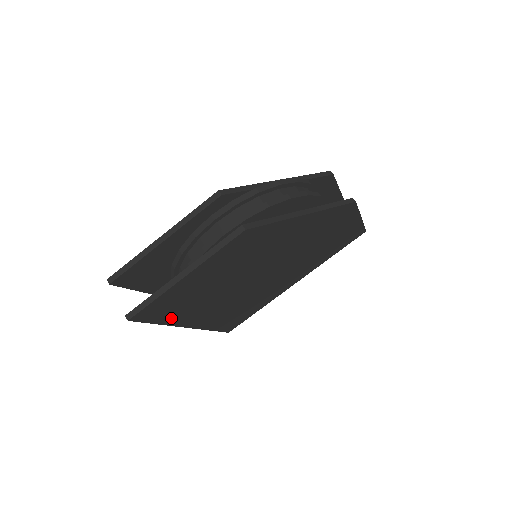
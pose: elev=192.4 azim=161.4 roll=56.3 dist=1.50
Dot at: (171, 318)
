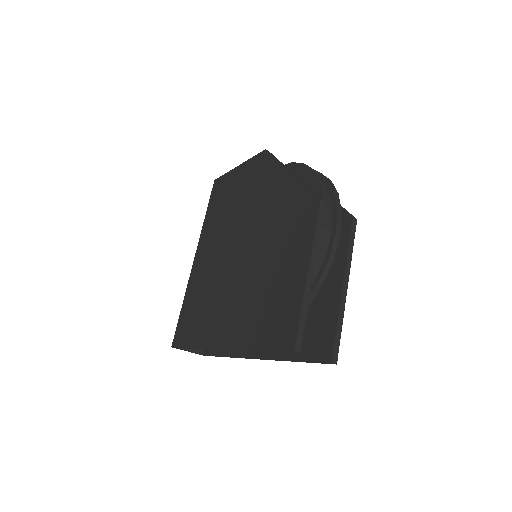
Dot at: occluded
